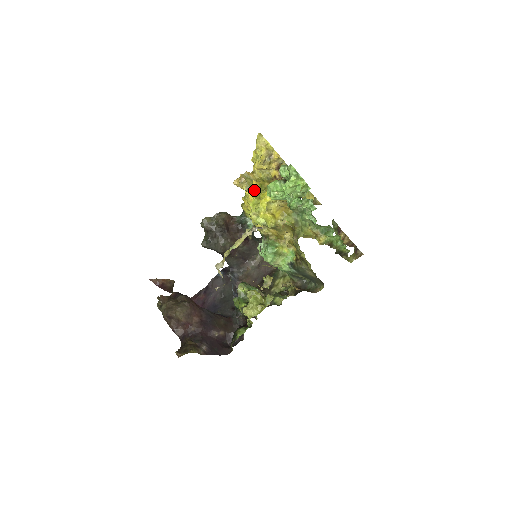
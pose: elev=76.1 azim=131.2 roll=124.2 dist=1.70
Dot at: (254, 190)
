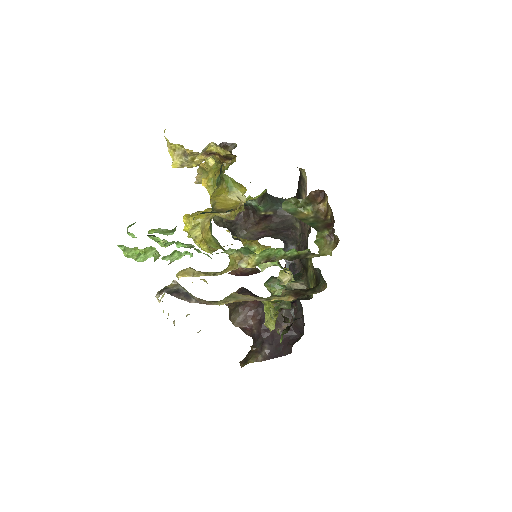
Dot at: (208, 190)
